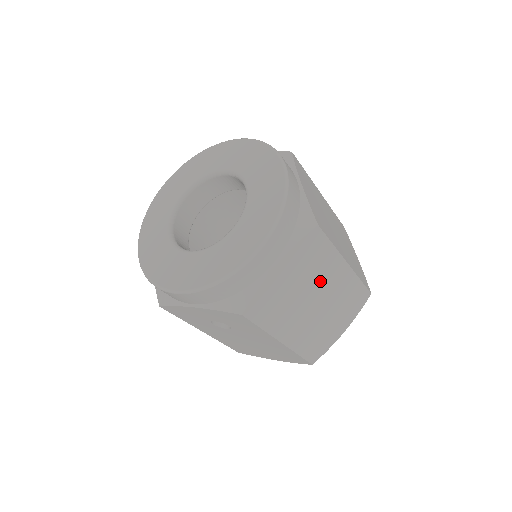
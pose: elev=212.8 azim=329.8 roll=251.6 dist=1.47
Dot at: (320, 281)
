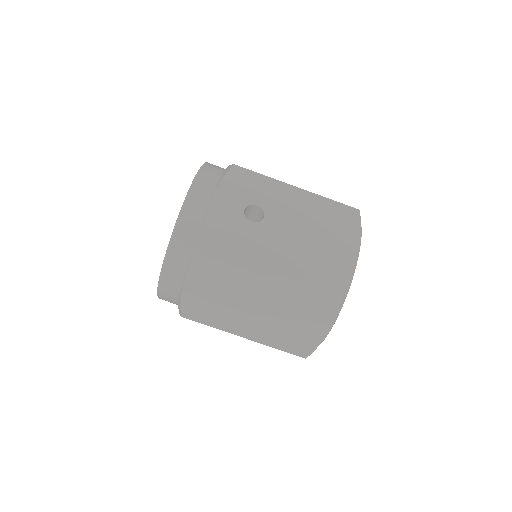
Dot at: occluded
